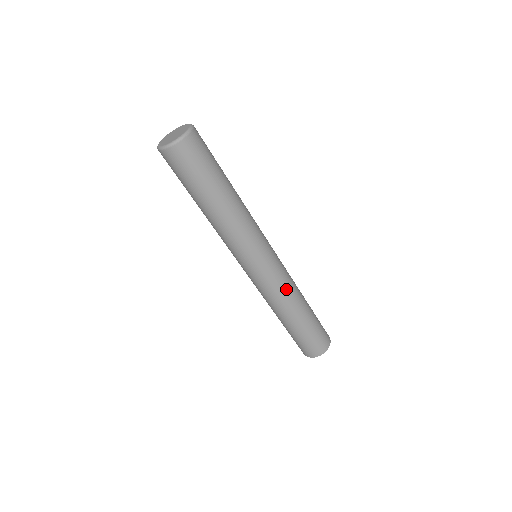
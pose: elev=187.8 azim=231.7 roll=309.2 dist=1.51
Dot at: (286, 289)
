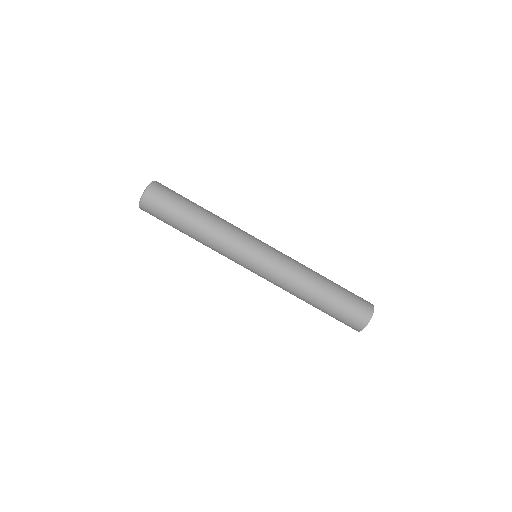
Dot at: (292, 272)
